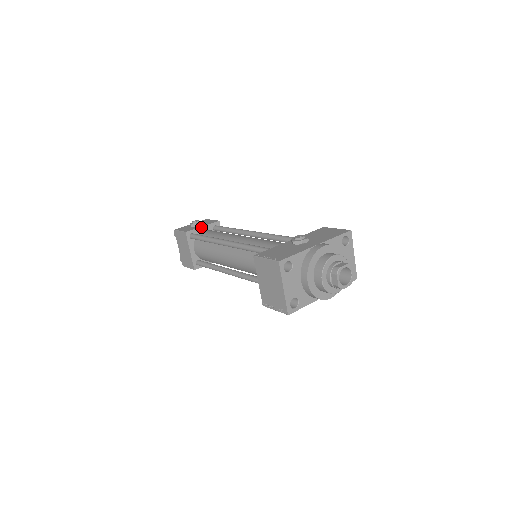
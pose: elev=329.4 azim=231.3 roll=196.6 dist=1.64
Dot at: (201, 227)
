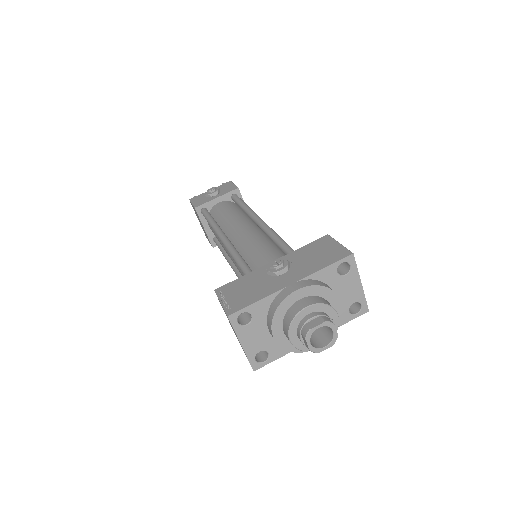
Dot at: (215, 199)
